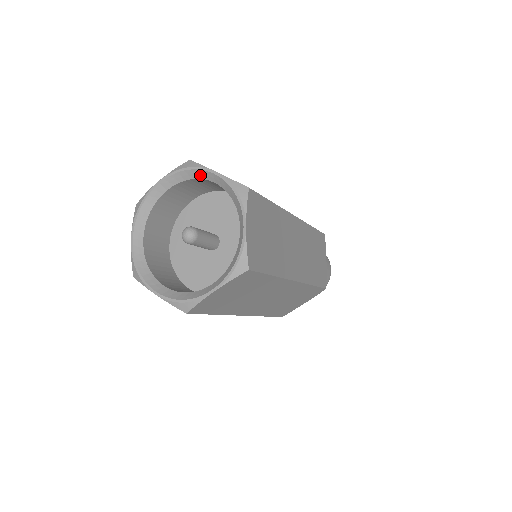
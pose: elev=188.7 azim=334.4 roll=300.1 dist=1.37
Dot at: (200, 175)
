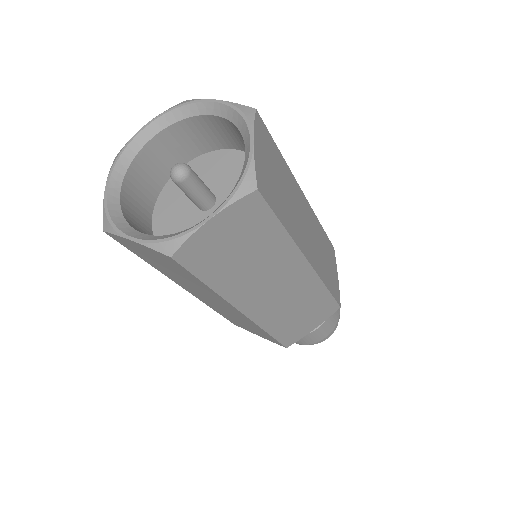
Dot at: (196, 110)
